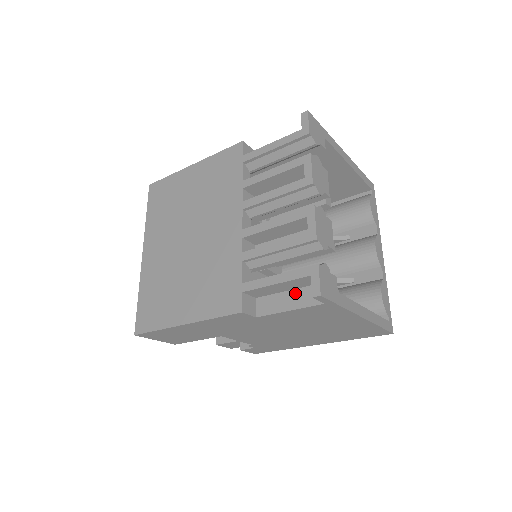
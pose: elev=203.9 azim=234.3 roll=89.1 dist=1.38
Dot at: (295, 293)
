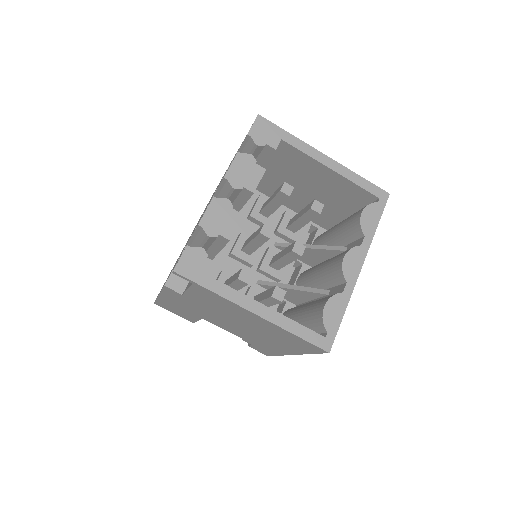
Dot at: occluded
